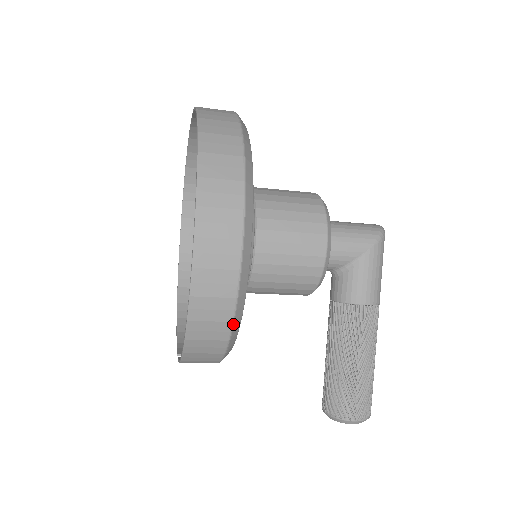
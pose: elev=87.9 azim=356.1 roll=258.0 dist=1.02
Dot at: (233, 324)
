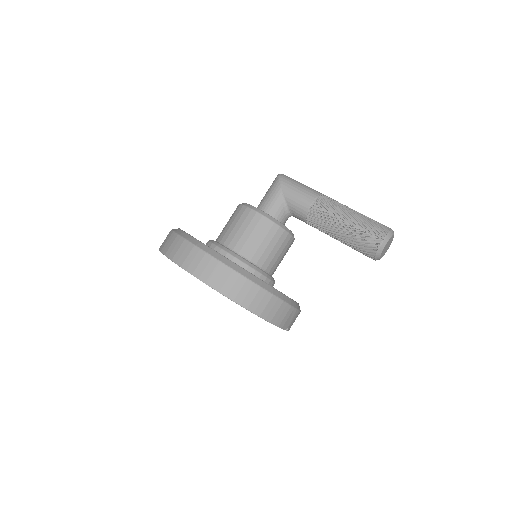
Dot at: (249, 280)
